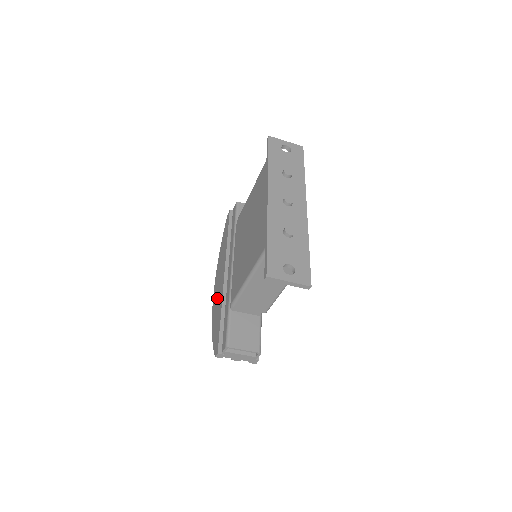
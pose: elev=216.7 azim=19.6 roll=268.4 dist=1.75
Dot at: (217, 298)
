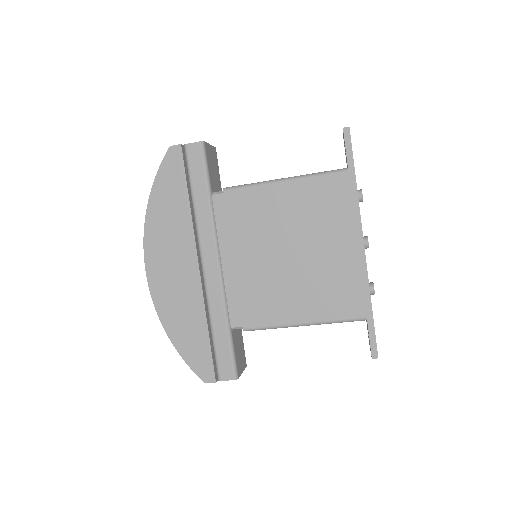
Dot at: (176, 292)
